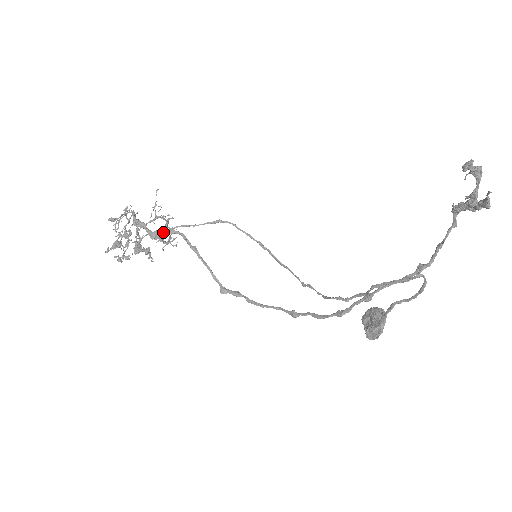
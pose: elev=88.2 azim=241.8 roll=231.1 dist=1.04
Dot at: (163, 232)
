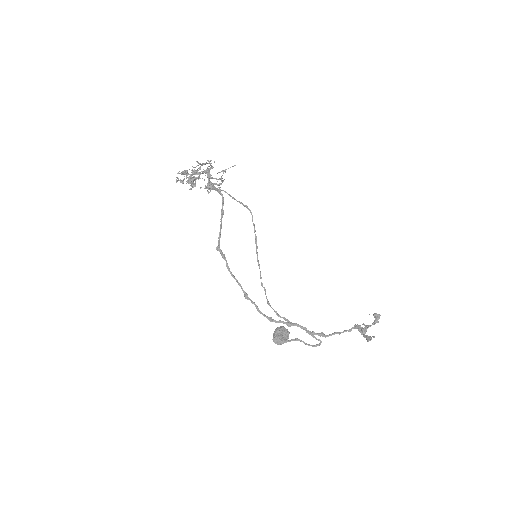
Dot at: (215, 189)
